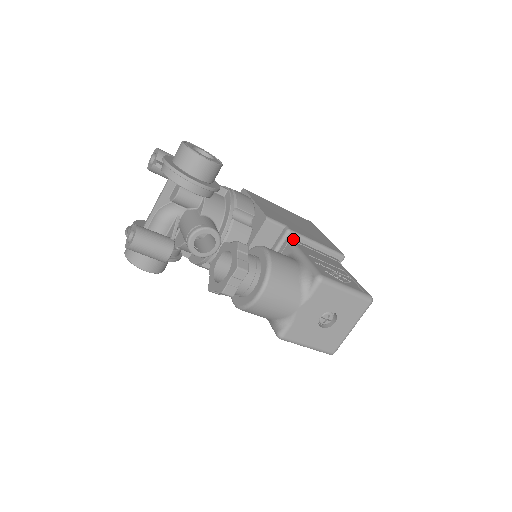
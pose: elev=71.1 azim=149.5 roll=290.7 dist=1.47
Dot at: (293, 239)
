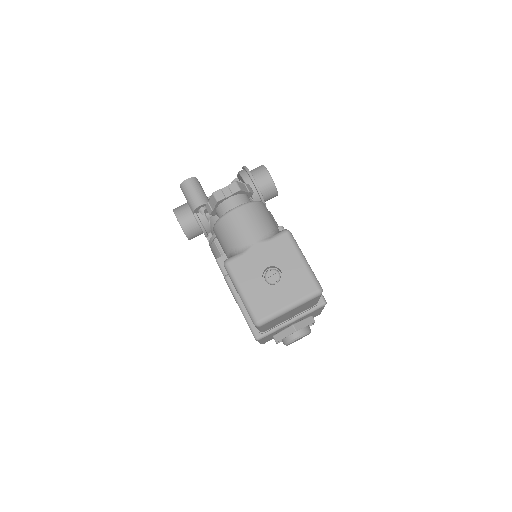
Dot at: occluded
